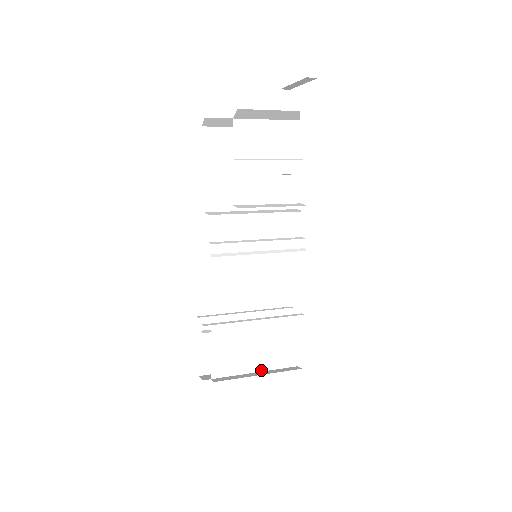
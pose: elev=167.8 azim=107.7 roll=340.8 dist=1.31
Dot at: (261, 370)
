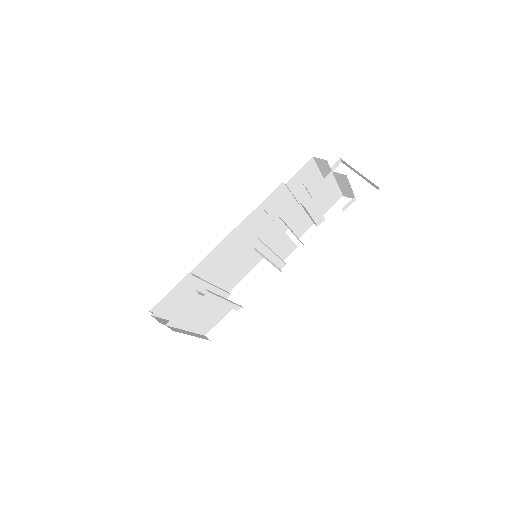
Dot at: (190, 330)
